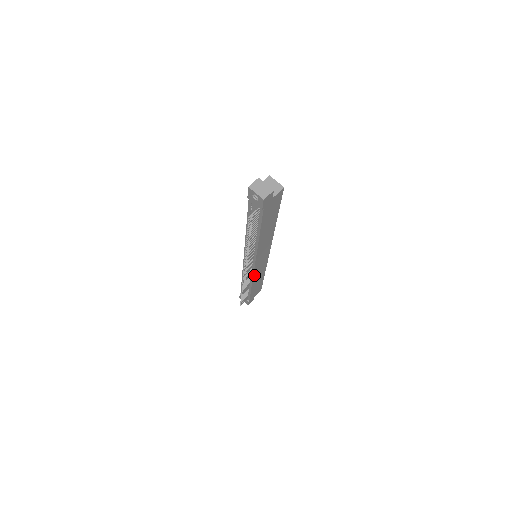
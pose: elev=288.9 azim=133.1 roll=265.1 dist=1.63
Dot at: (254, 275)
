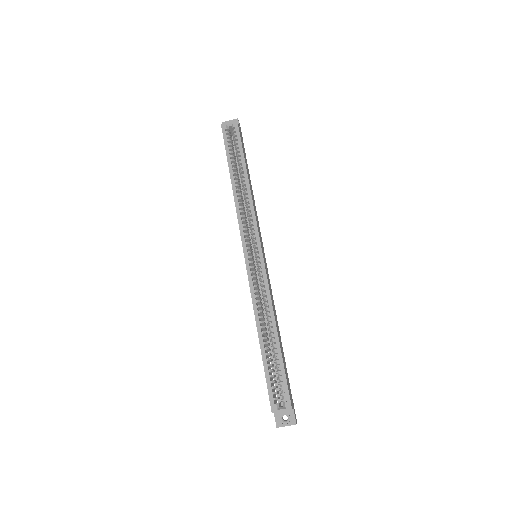
Dot at: occluded
